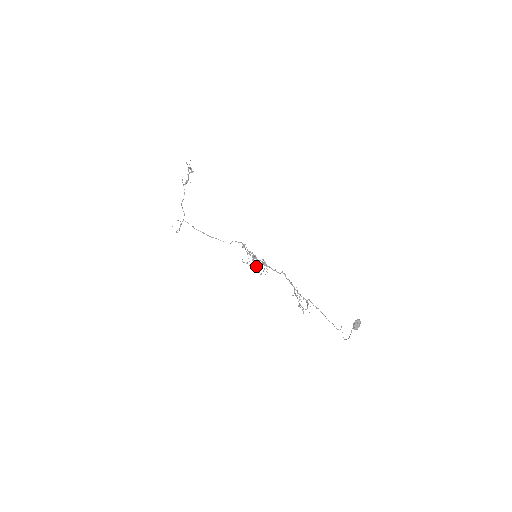
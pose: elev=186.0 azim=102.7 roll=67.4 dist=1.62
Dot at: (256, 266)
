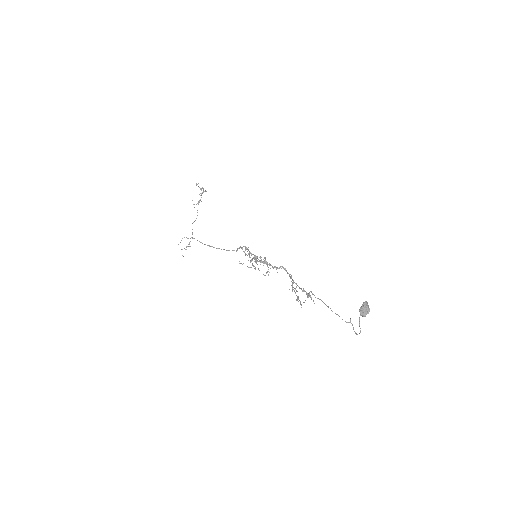
Dot at: (254, 266)
